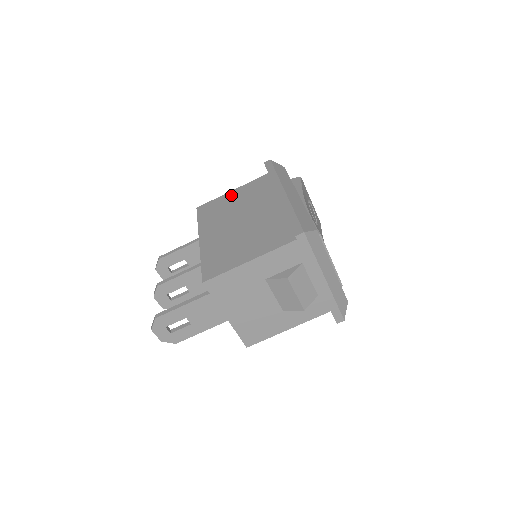
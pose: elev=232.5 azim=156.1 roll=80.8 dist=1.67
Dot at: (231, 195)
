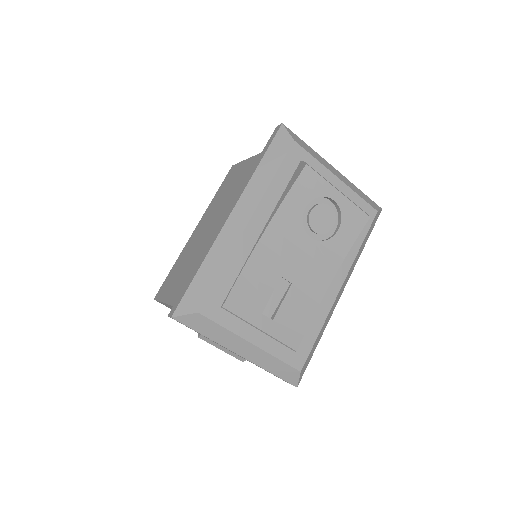
Dot at: (247, 166)
